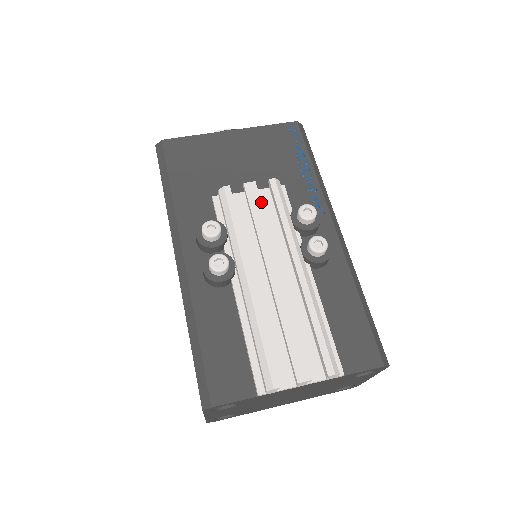
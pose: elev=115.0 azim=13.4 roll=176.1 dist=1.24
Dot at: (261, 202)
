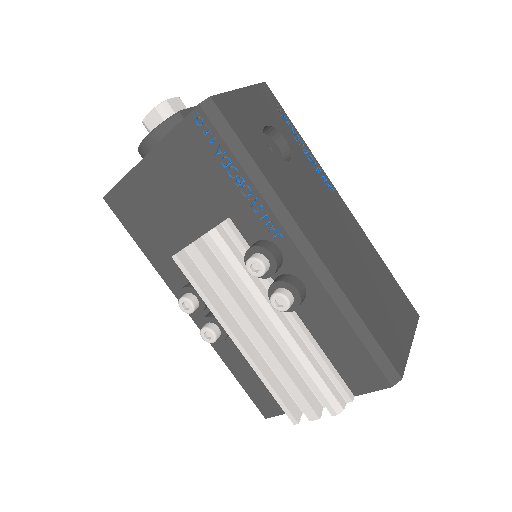
Dot at: (210, 266)
